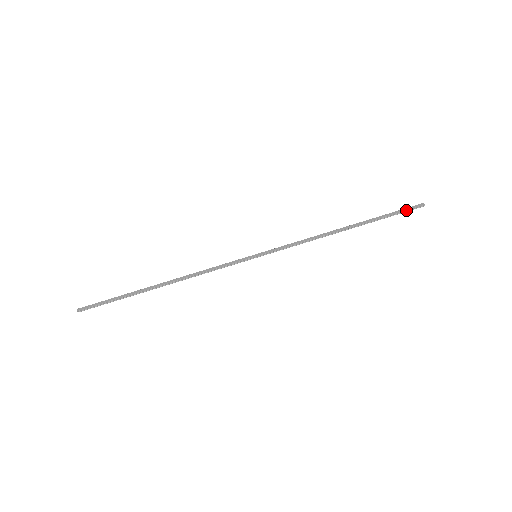
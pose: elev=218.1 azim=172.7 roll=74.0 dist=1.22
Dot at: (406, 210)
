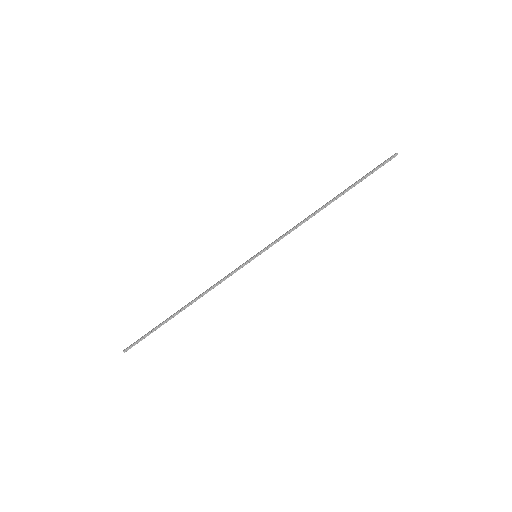
Dot at: (380, 165)
